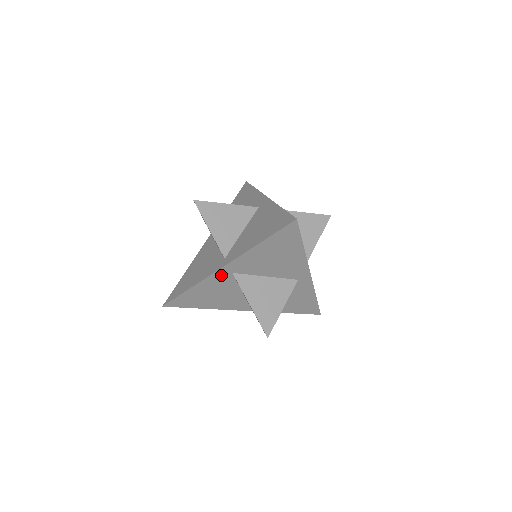
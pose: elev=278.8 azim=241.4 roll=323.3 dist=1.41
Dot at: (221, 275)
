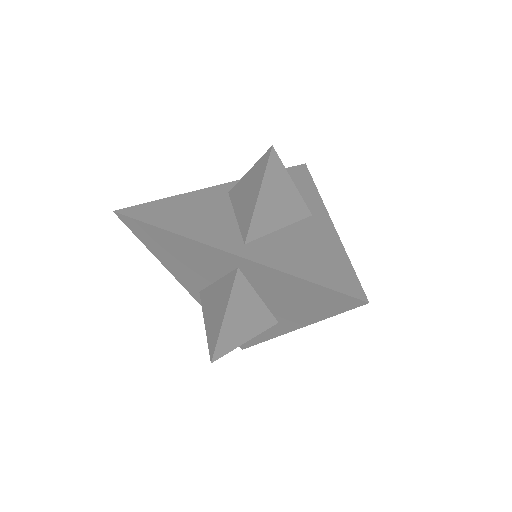
Dot at: occluded
